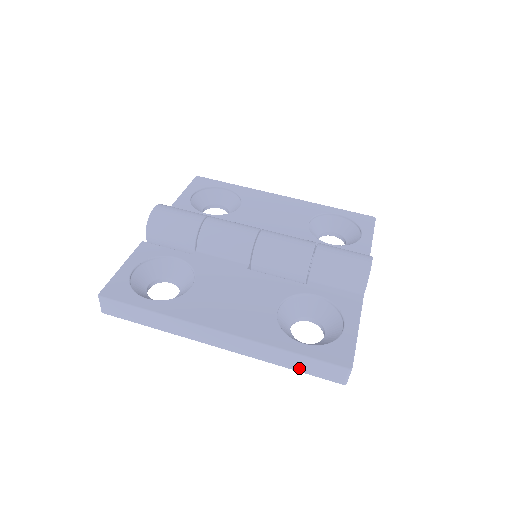
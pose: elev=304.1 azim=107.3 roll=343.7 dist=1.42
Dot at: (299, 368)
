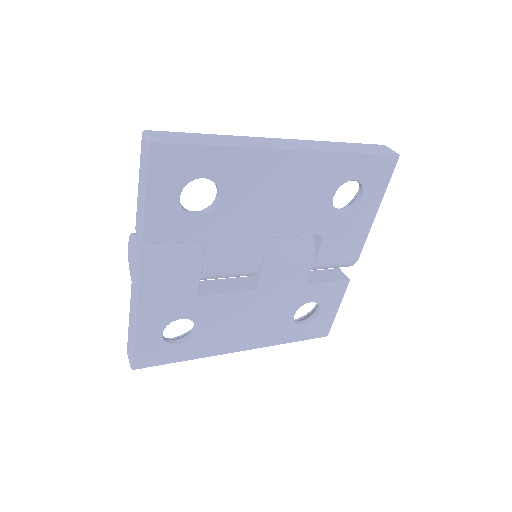
Dot at: (361, 150)
